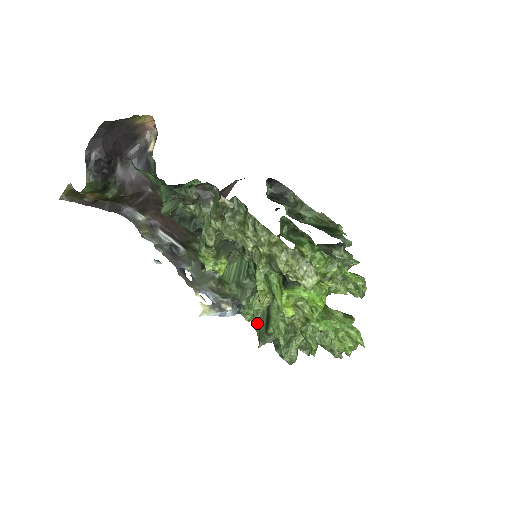
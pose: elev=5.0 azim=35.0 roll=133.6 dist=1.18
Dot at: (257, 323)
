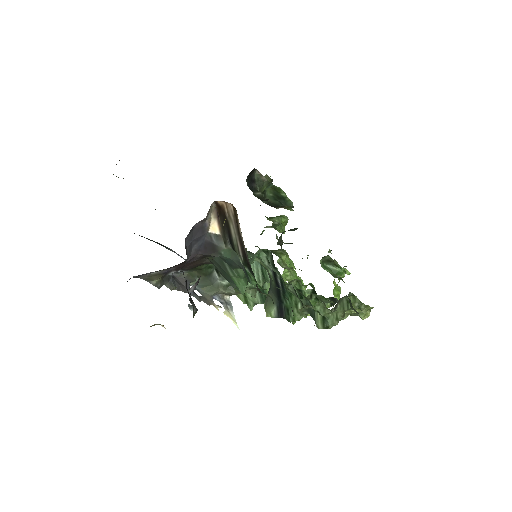
Dot at: occluded
